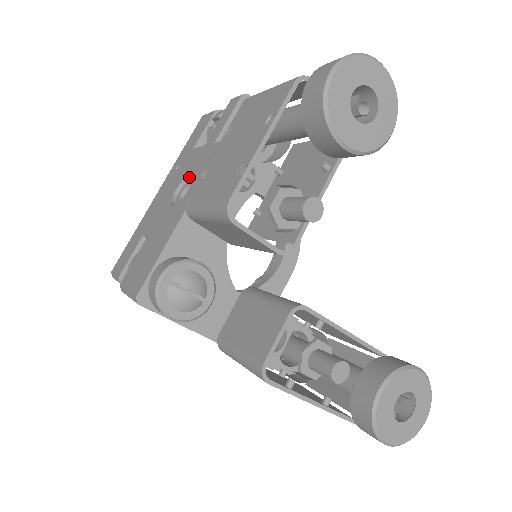
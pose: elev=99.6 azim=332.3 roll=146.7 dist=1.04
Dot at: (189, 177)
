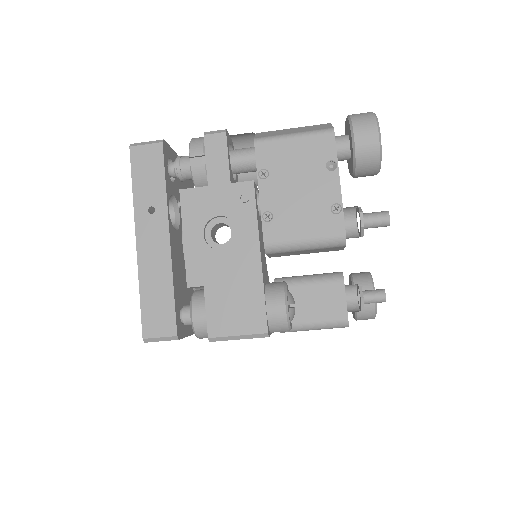
Dot at: (212, 219)
